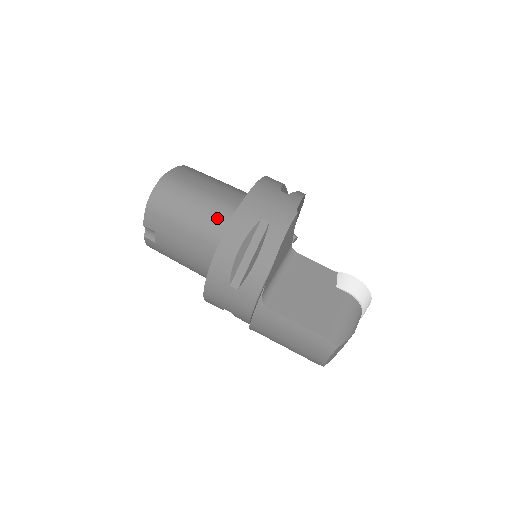
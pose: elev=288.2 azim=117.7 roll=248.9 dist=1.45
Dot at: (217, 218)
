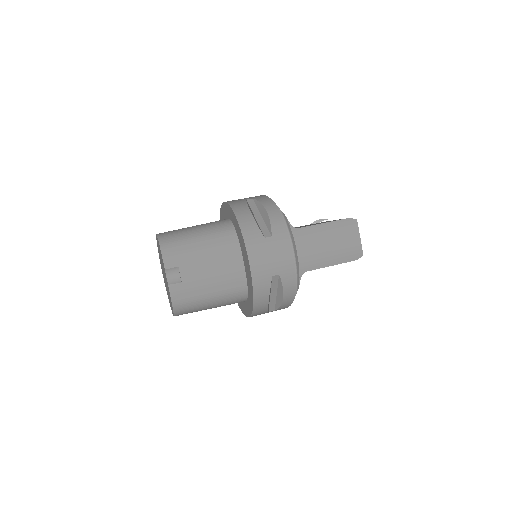
Dot at: (217, 224)
